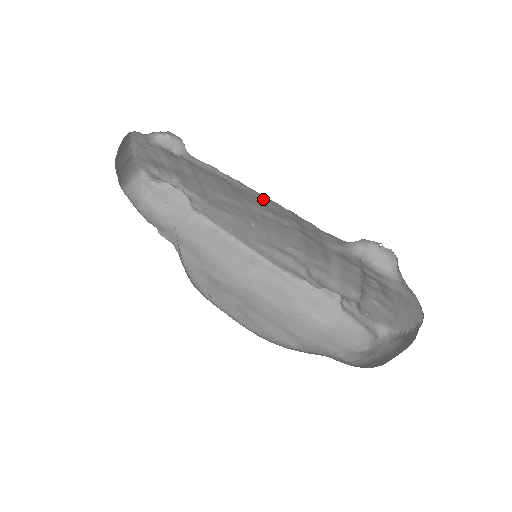
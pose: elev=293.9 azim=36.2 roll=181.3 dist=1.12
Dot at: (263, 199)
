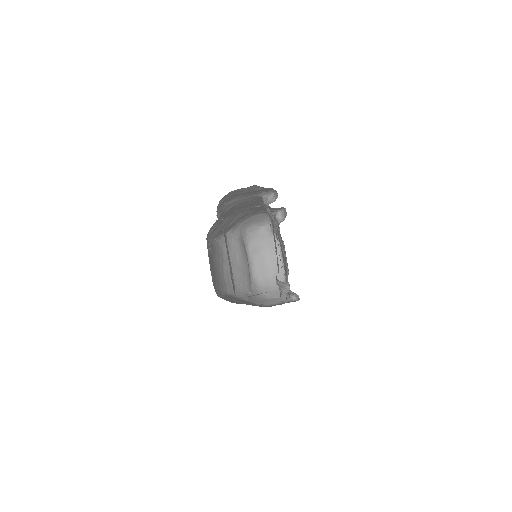
Dot at: occluded
